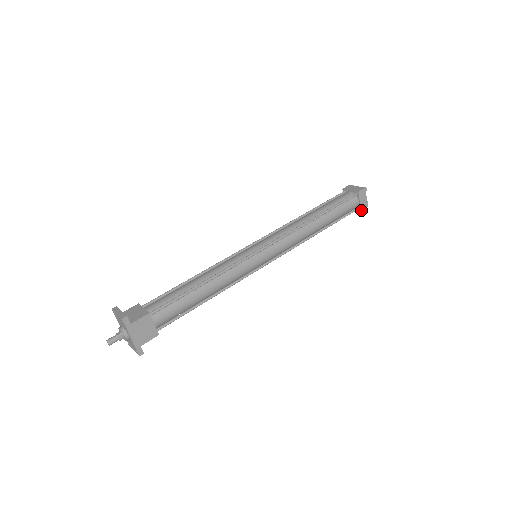
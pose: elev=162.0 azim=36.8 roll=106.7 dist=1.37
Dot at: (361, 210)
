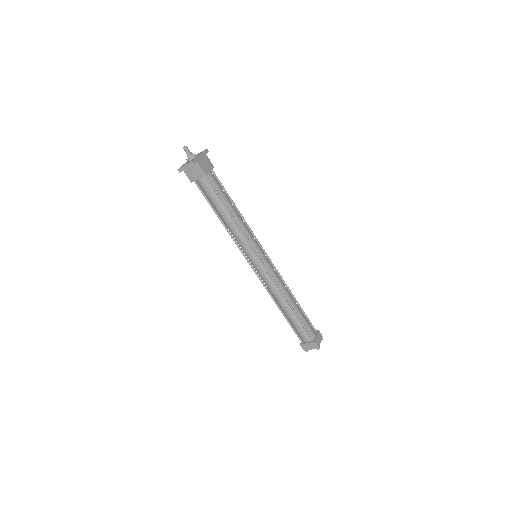
Dot at: (315, 342)
